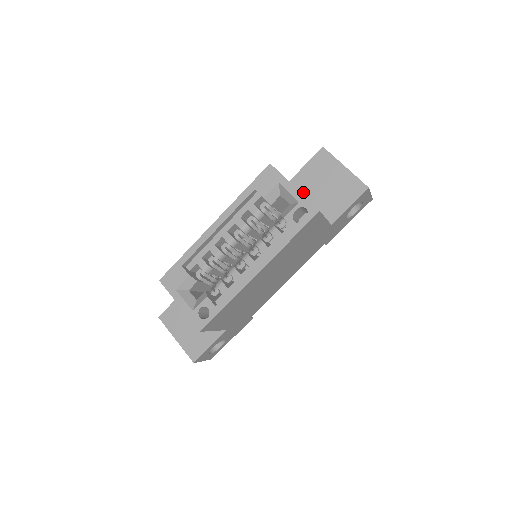
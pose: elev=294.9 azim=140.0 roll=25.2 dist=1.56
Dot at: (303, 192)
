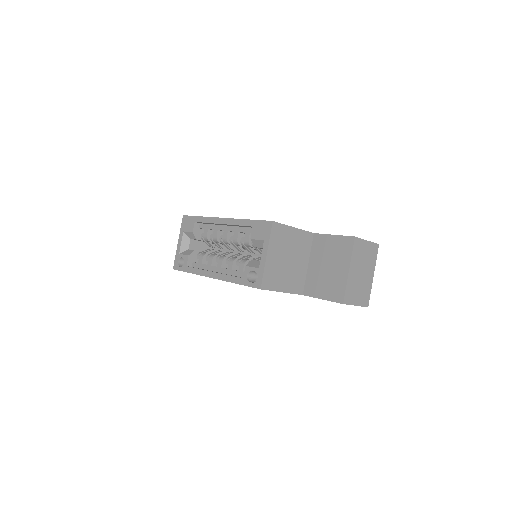
Dot at: (313, 252)
